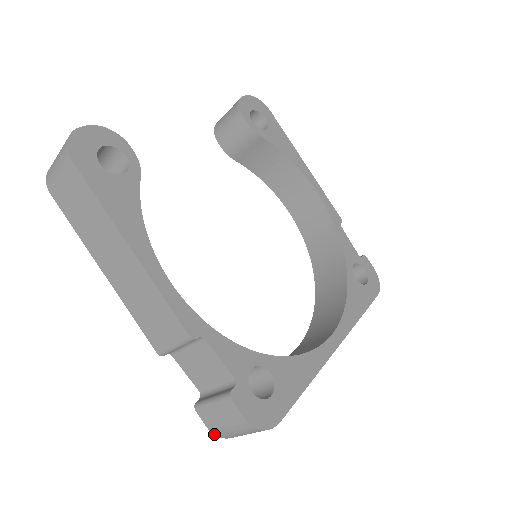
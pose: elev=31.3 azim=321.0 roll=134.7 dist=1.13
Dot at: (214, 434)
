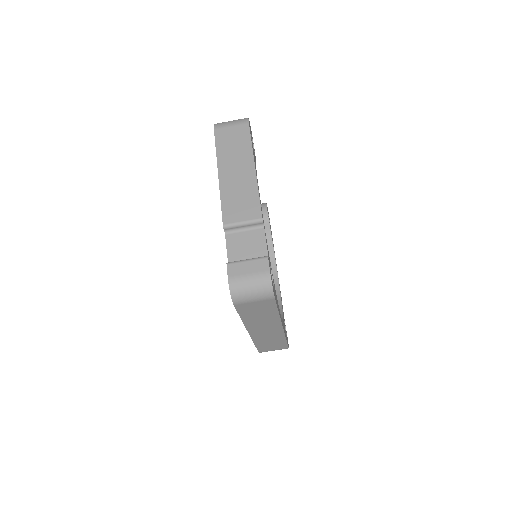
Dot at: (229, 285)
